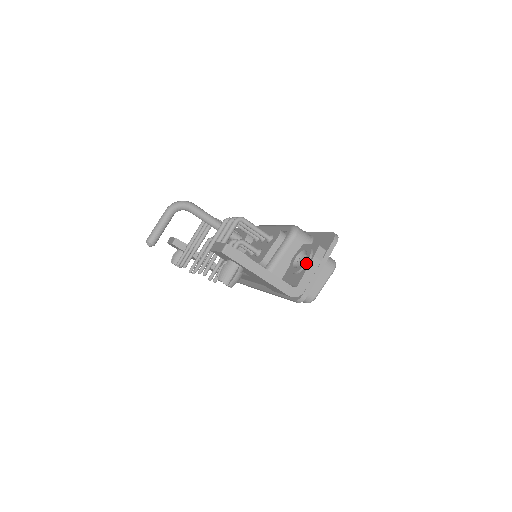
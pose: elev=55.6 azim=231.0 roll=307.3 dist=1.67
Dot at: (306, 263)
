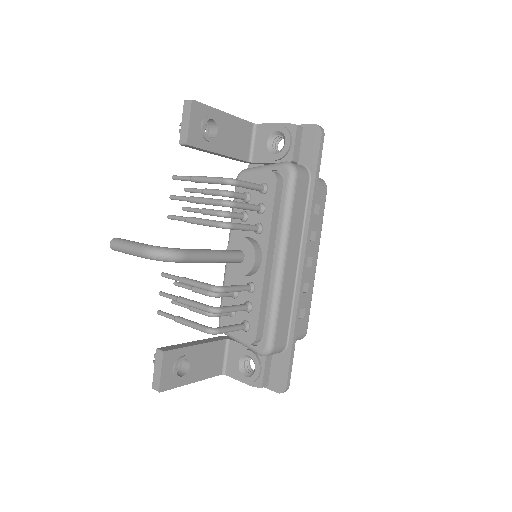
Dot at: (242, 380)
